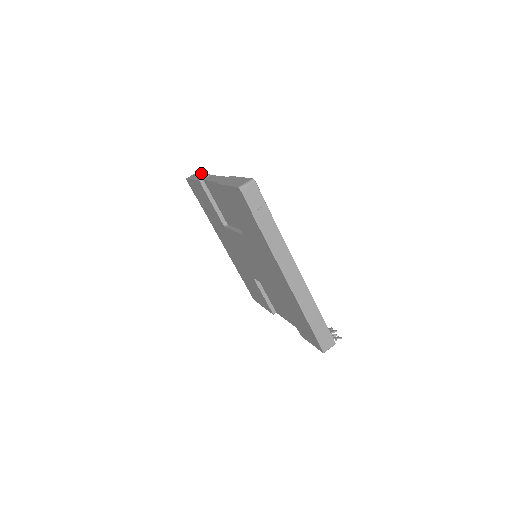
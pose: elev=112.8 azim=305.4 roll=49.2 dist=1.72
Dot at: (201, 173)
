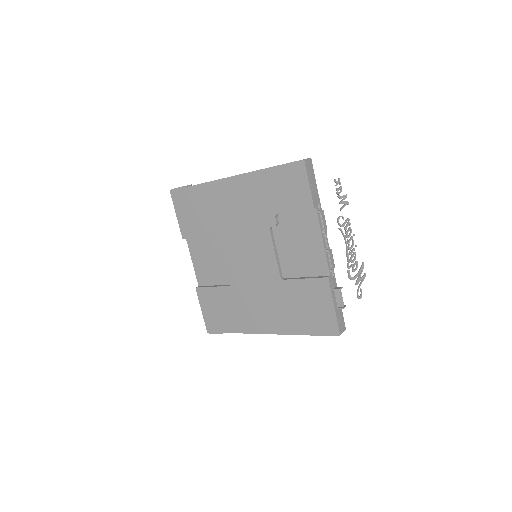
Dot at: occluded
